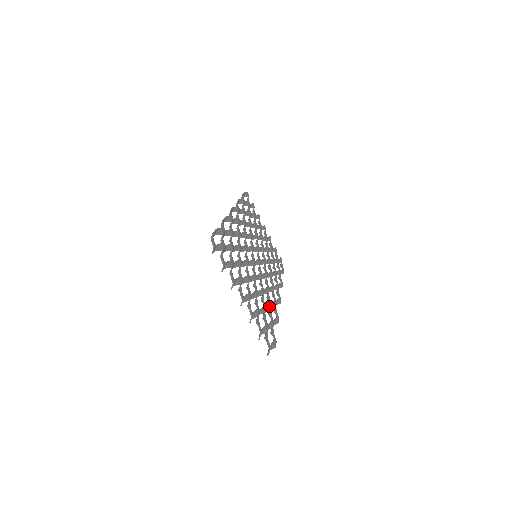
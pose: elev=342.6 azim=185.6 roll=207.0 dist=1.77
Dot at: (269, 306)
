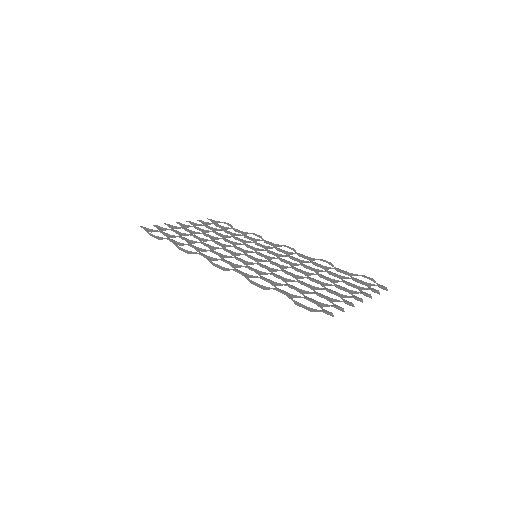
Dot at: (322, 267)
